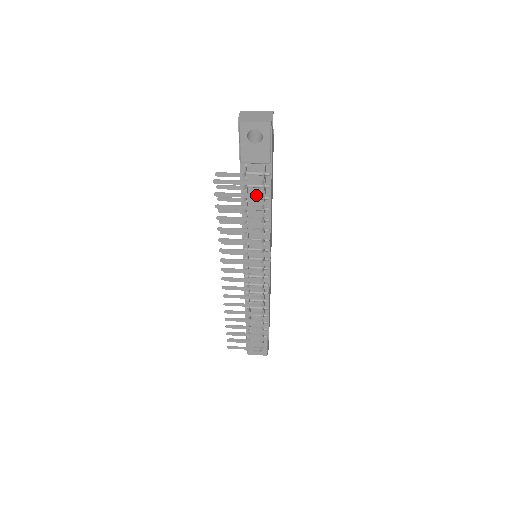
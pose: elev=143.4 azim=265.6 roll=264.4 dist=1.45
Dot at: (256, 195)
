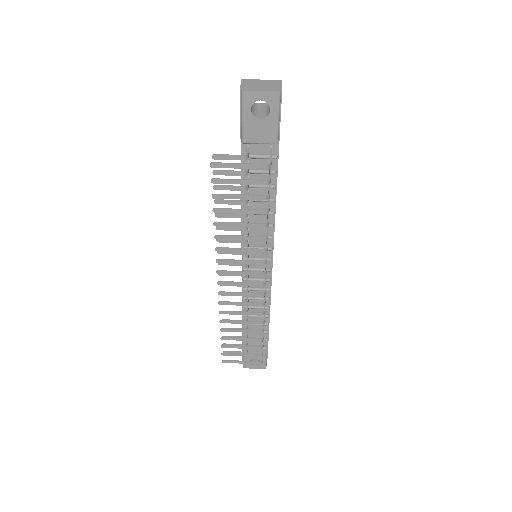
Dot at: (262, 181)
